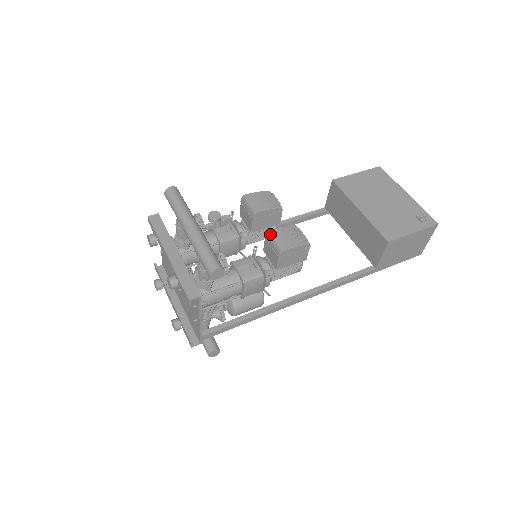
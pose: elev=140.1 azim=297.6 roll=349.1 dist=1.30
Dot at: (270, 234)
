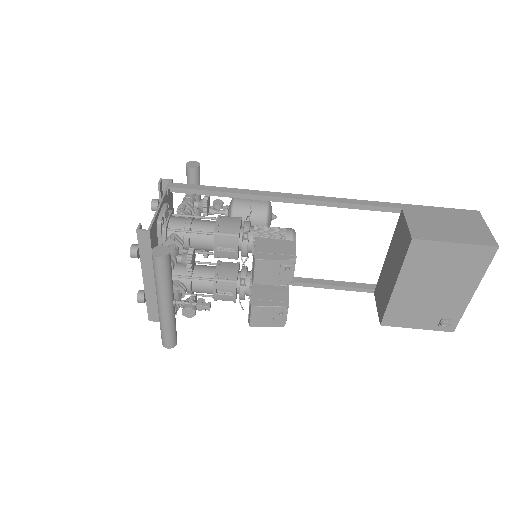
Dot at: (251, 310)
